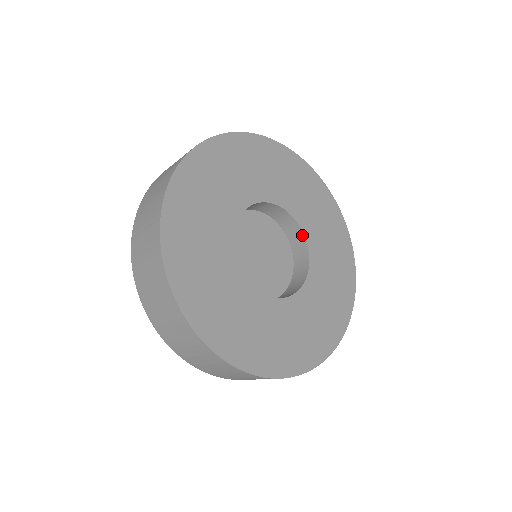
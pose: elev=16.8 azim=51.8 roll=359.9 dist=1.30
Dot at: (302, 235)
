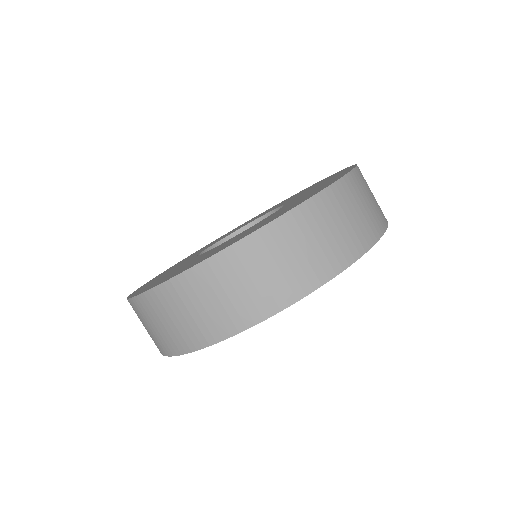
Dot at: occluded
